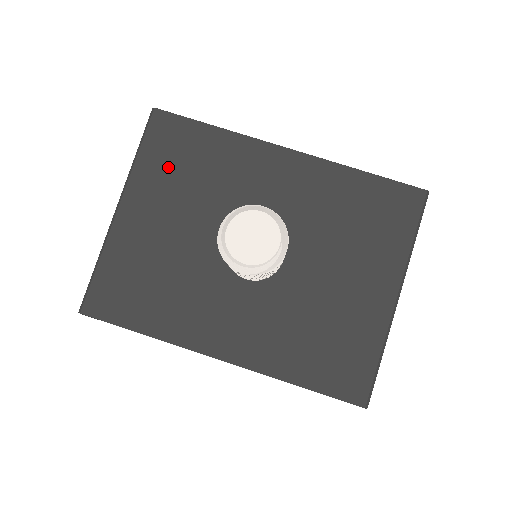
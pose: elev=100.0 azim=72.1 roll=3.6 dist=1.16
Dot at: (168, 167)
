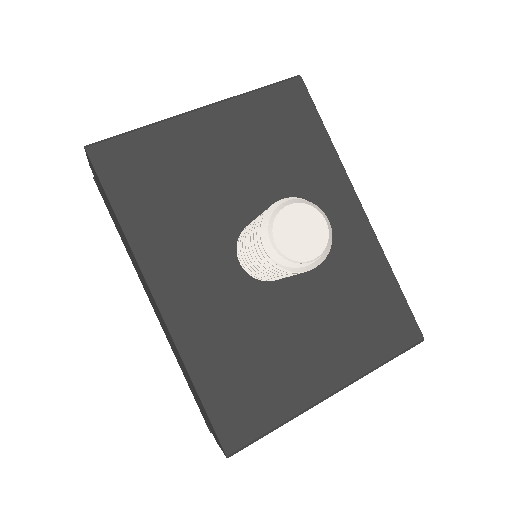
Dot at: (268, 124)
